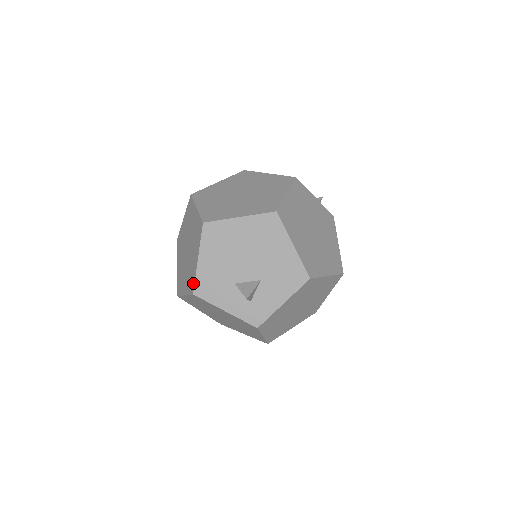
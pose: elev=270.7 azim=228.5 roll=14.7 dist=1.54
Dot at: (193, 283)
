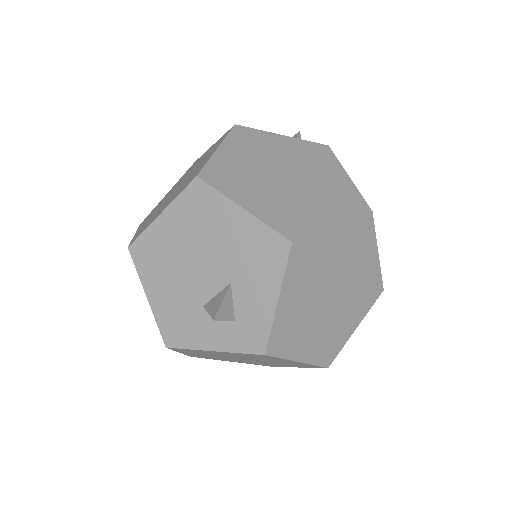
Dot at: (161, 332)
